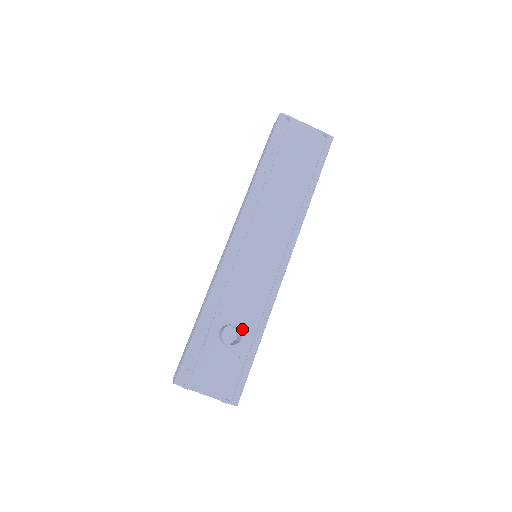
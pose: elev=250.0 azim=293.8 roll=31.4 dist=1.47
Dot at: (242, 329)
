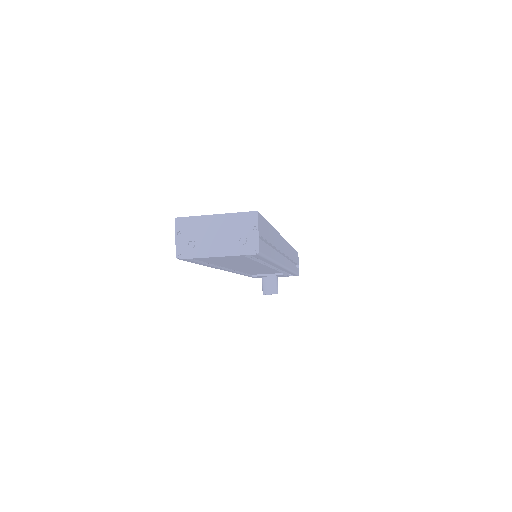
Dot at: (276, 276)
